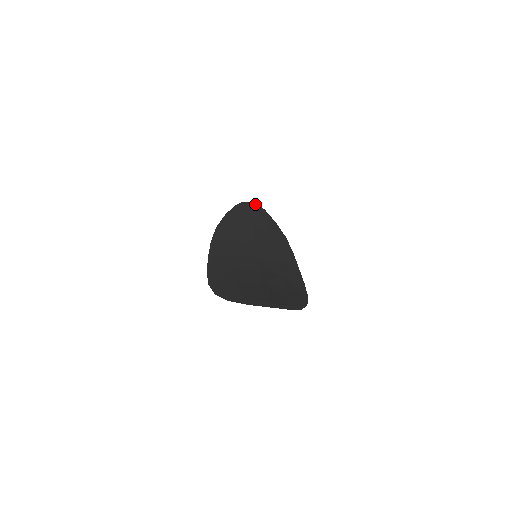
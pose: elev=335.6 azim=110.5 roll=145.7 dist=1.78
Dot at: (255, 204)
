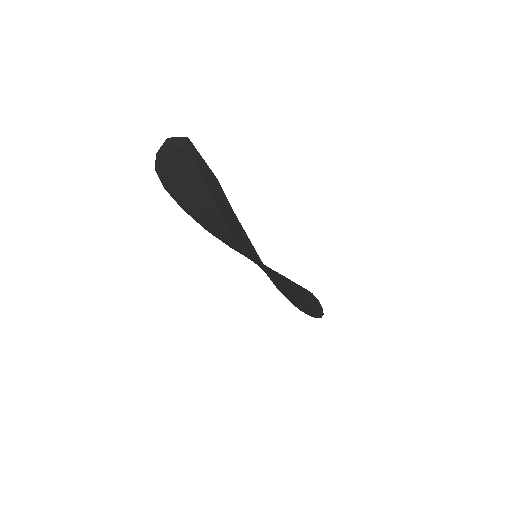
Dot at: occluded
